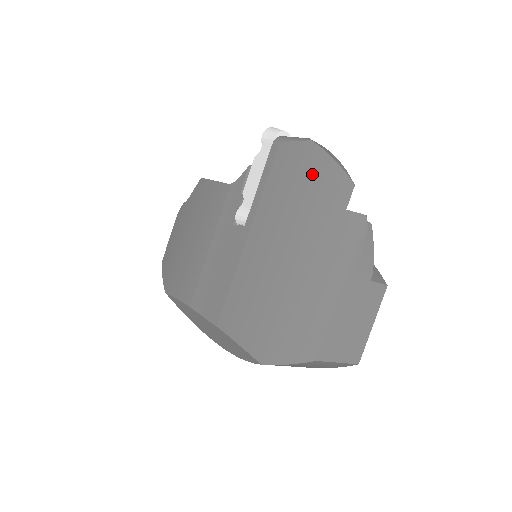
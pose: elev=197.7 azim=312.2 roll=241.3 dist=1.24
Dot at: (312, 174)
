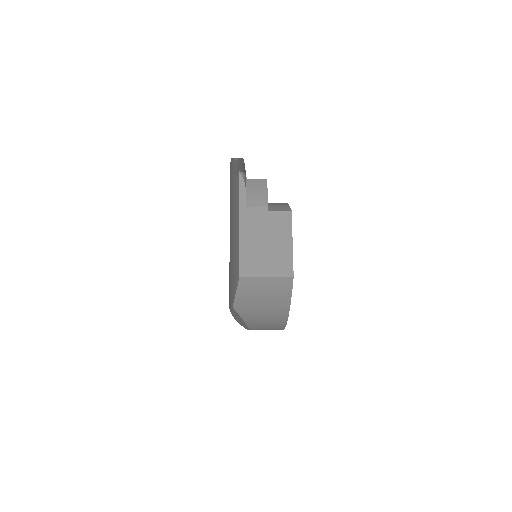
Dot at: (231, 175)
